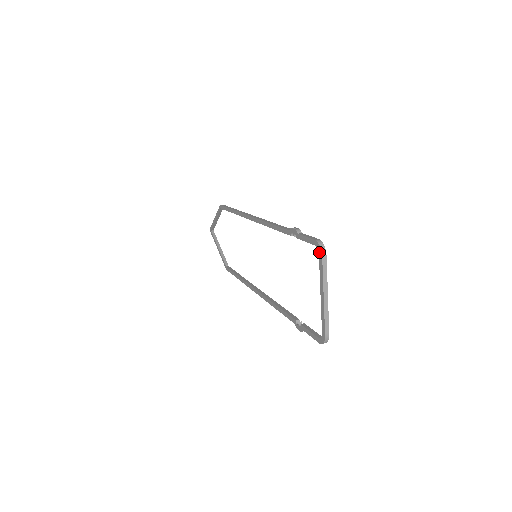
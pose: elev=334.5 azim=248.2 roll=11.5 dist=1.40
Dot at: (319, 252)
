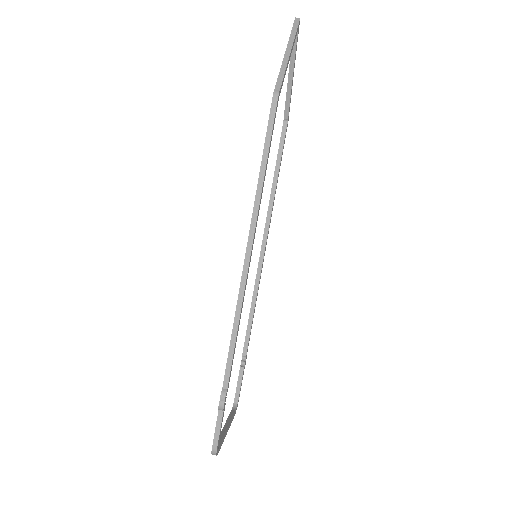
Dot at: occluded
